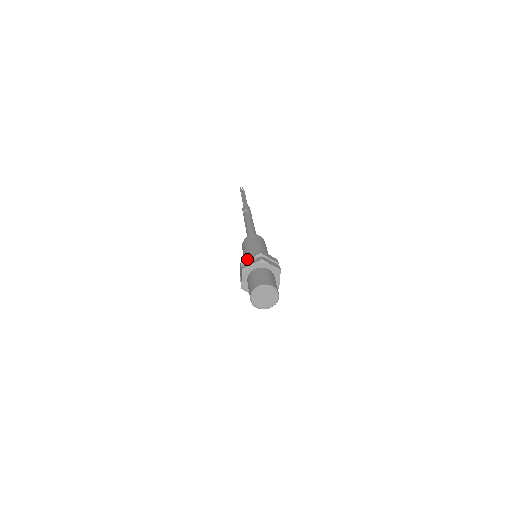
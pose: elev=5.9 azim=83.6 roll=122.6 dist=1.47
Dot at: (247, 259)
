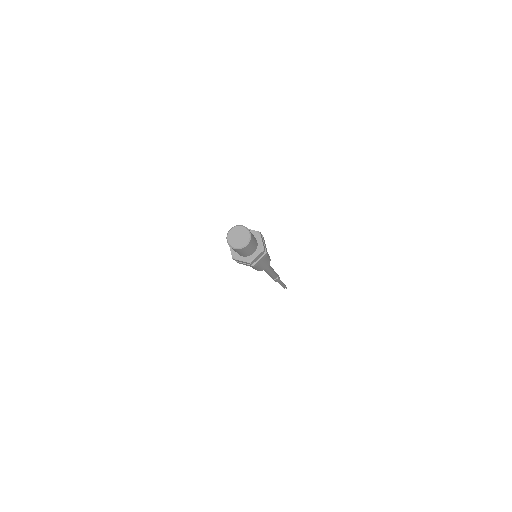
Dot at: occluded
